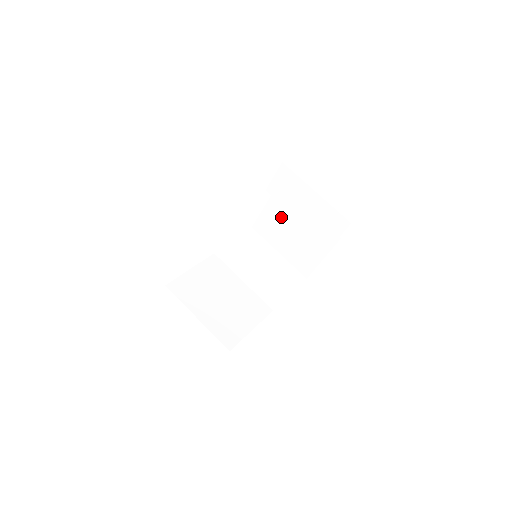
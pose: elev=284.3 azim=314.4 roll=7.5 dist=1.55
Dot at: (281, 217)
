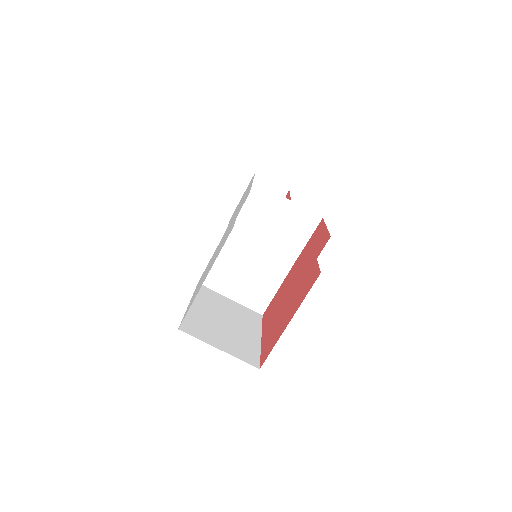
Dot at: occluded
